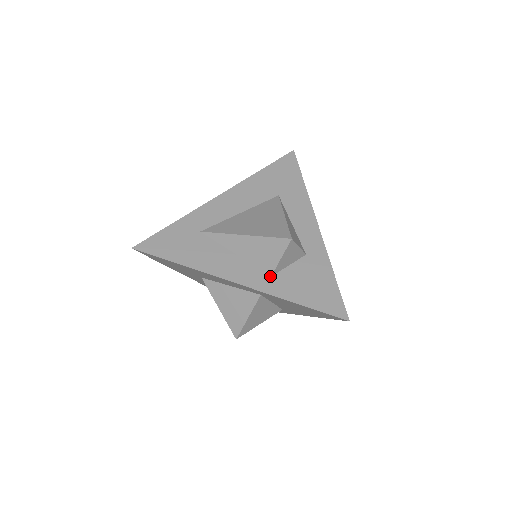
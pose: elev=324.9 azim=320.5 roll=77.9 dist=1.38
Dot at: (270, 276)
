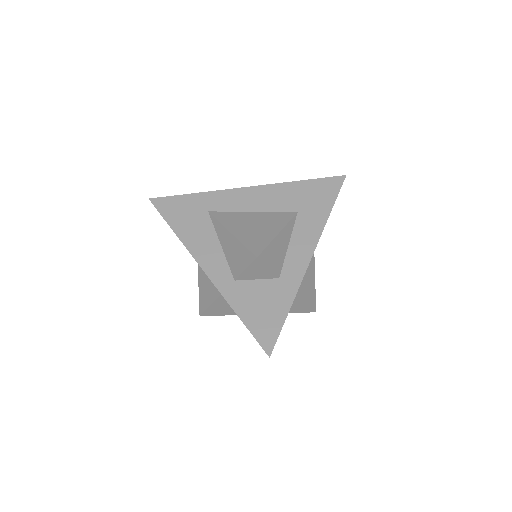
Dot at: (234, 280)
